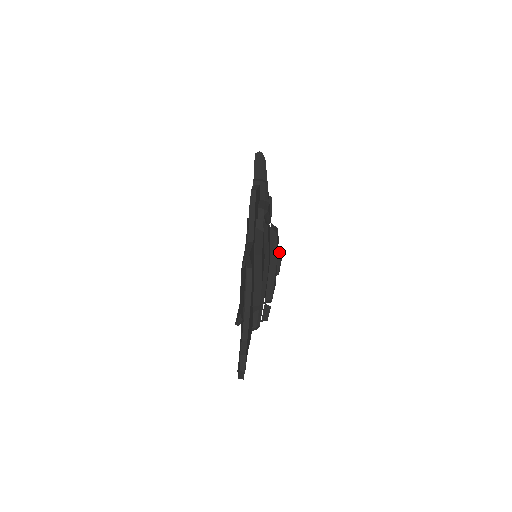
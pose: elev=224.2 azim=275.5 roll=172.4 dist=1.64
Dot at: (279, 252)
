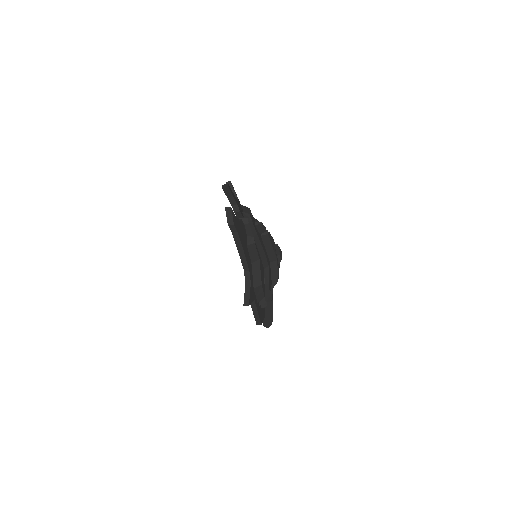
Dot at: occluded
